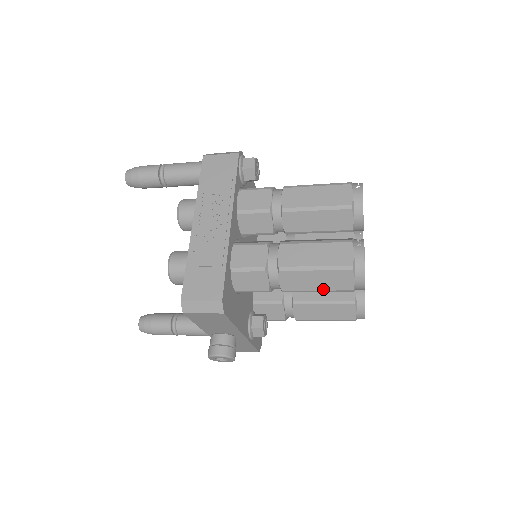
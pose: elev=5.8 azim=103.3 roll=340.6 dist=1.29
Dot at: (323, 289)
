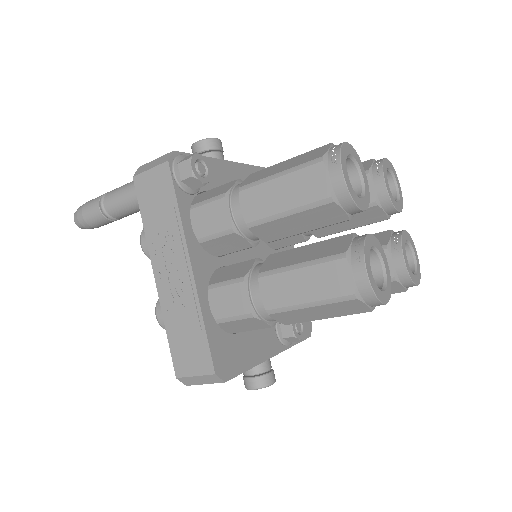
Dot at: (333, 317)
